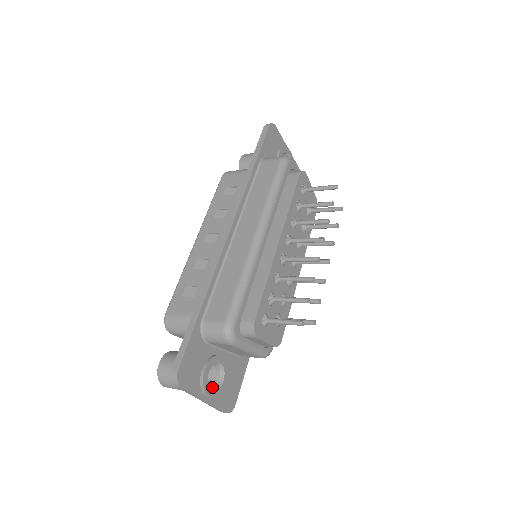
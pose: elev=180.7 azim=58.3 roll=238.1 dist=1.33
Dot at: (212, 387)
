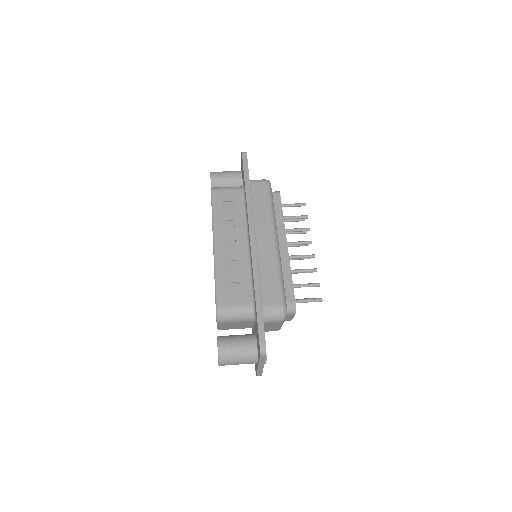
Dot at: occluded
